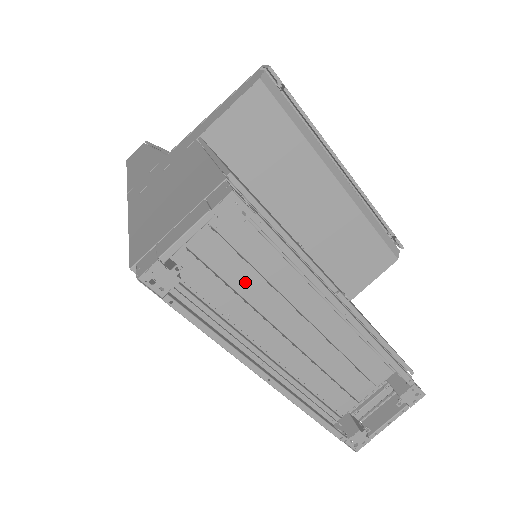
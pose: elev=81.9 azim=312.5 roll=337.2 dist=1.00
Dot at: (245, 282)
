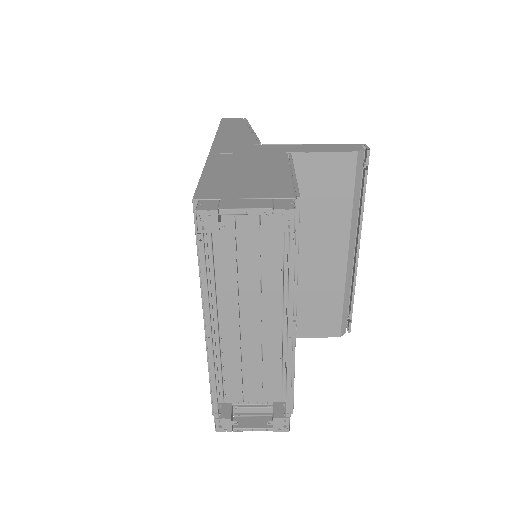
Dot at: (248, 266)
